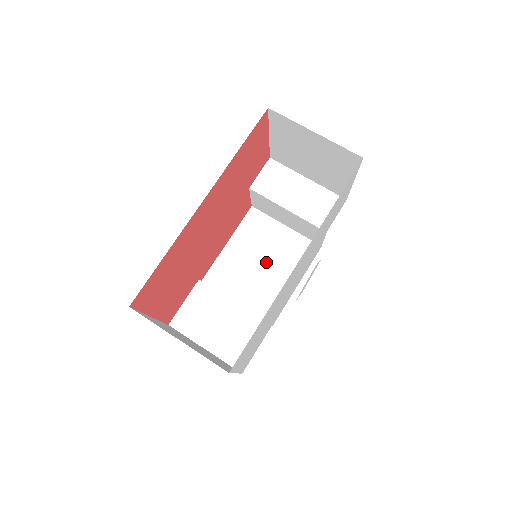
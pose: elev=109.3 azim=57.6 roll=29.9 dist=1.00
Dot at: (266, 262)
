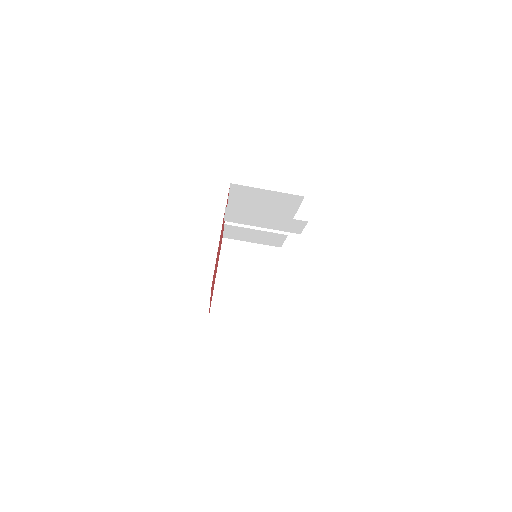
Dot at: (265, 206)
